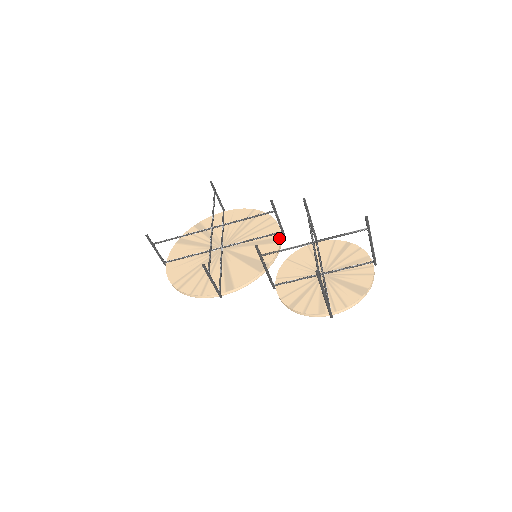
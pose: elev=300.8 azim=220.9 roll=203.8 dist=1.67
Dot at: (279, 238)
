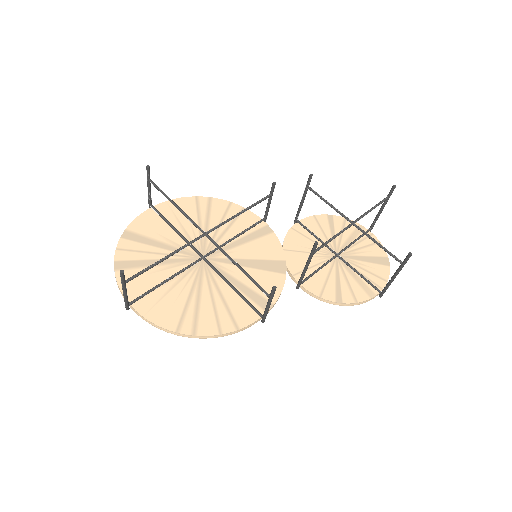
Dot at: (268, 227)
